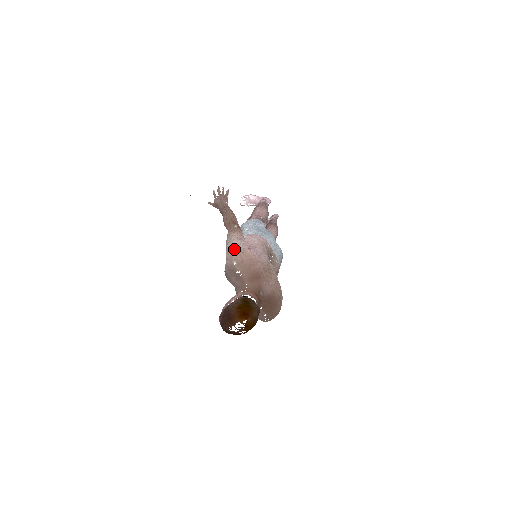
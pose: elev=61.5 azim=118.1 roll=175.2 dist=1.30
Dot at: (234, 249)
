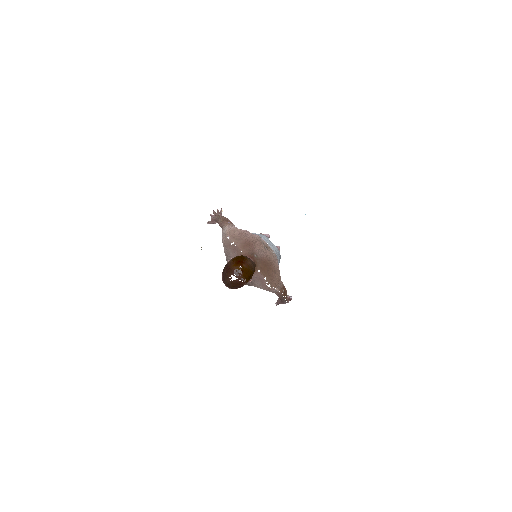
Dot at: (227, 230)
